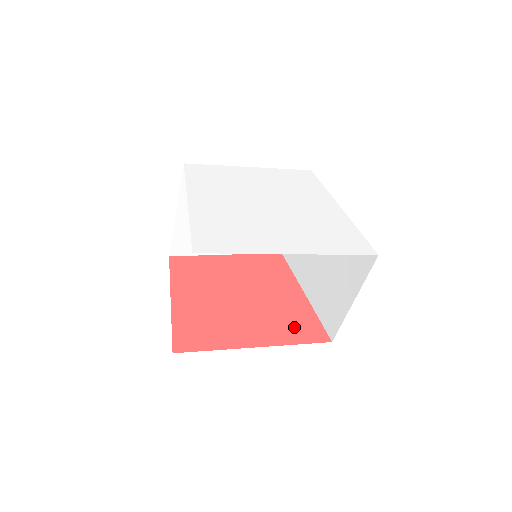
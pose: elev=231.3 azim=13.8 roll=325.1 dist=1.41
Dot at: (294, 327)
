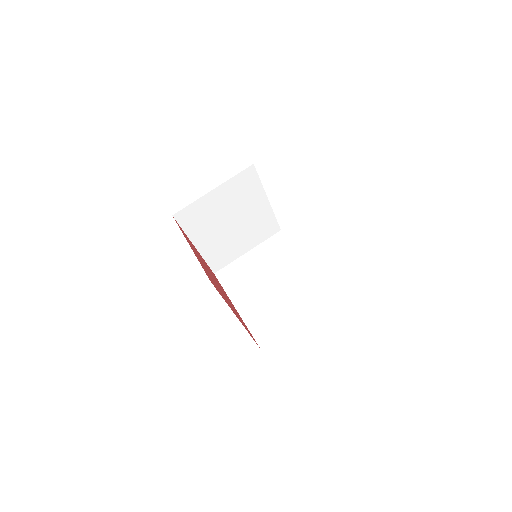
Dot at: occluded
